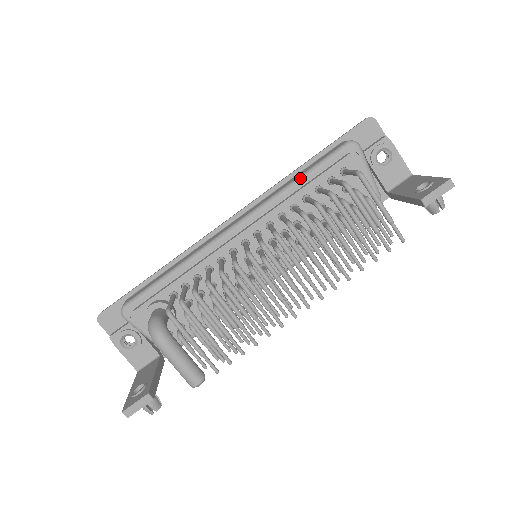
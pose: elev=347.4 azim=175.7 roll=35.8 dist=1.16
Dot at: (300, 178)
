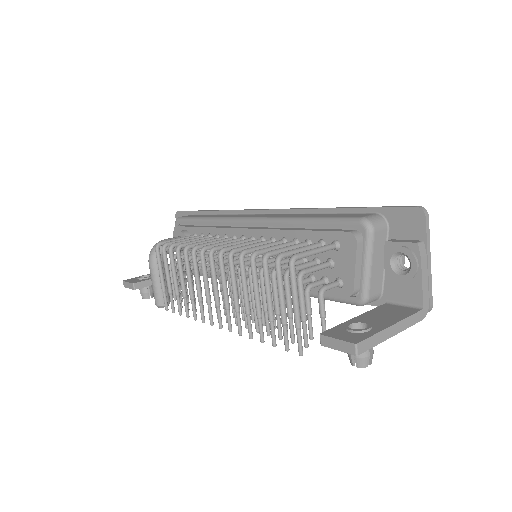
Dot at: (306, 219)
